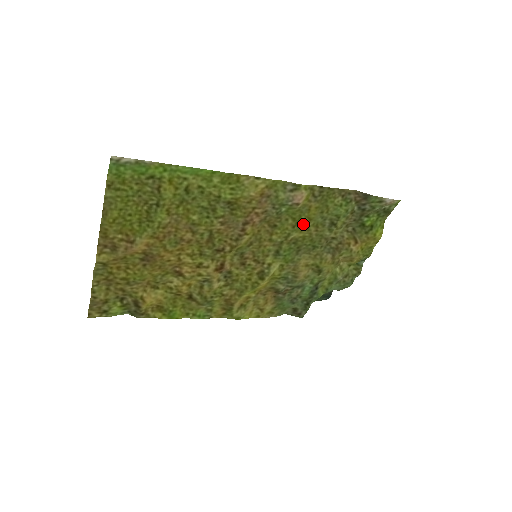
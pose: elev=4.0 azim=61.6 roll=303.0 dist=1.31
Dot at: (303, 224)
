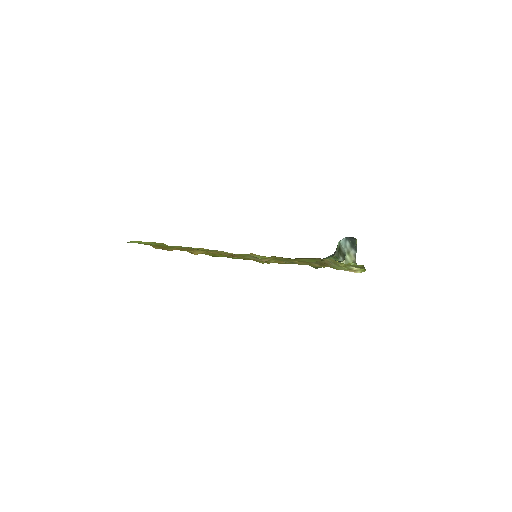
Dot at: (281, 259)
